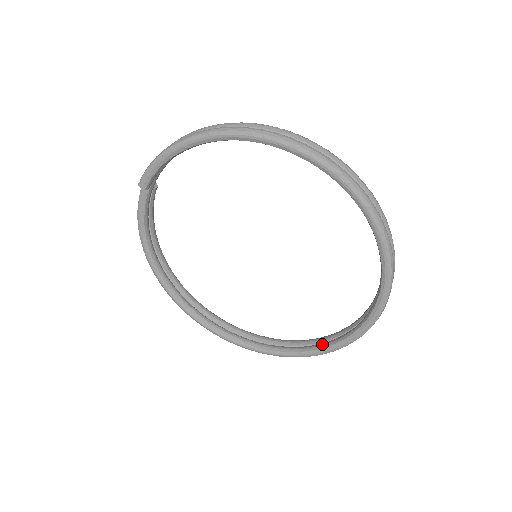
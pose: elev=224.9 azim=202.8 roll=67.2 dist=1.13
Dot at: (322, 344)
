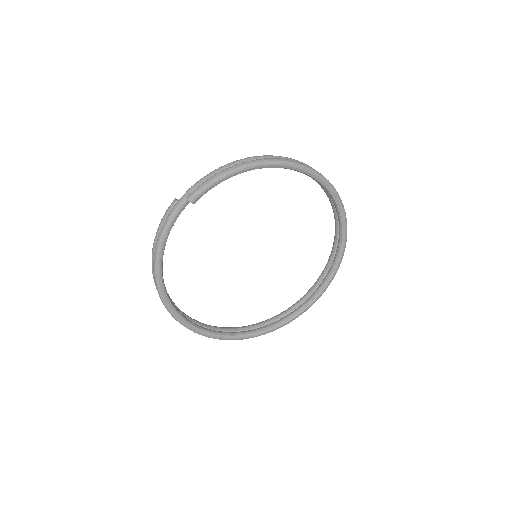
Dot at: (283, 319)
